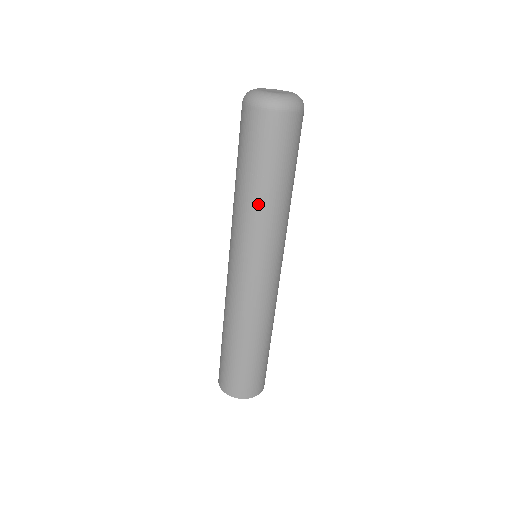
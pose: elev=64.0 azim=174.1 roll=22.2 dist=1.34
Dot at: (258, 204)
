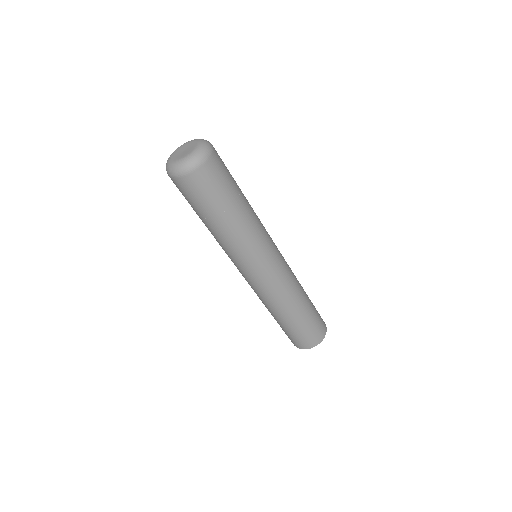
Dot at: (242, 224)
